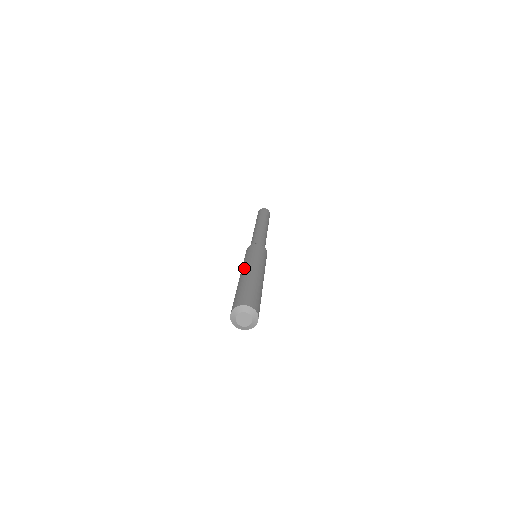
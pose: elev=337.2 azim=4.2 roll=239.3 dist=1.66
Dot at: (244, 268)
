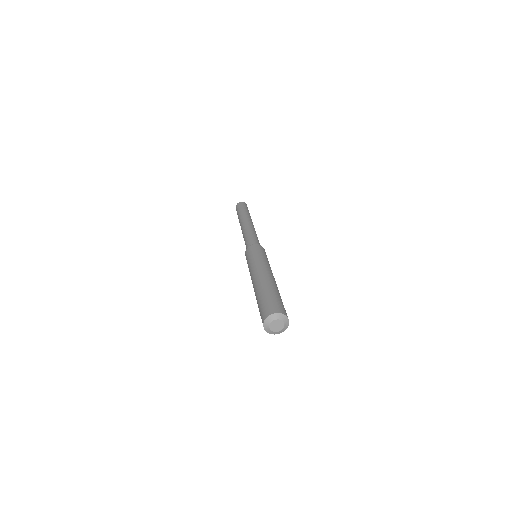
Dot at: (257, 271)
